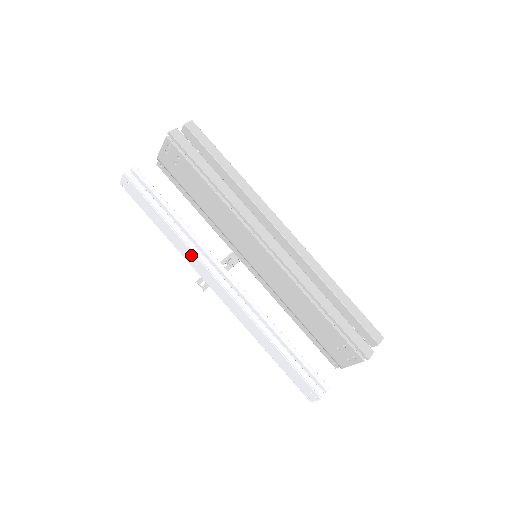
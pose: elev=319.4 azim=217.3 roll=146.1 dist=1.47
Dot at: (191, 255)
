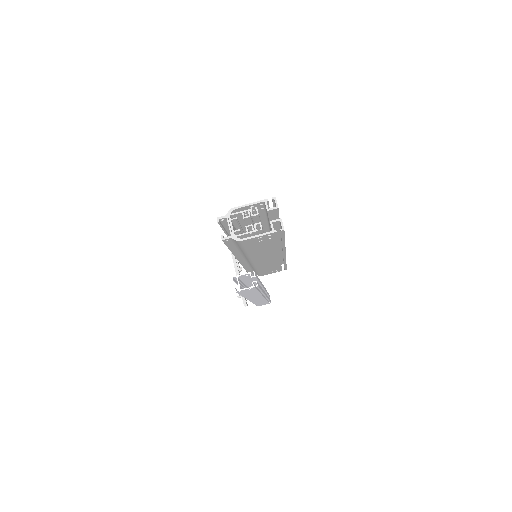
Dot at: occluded
